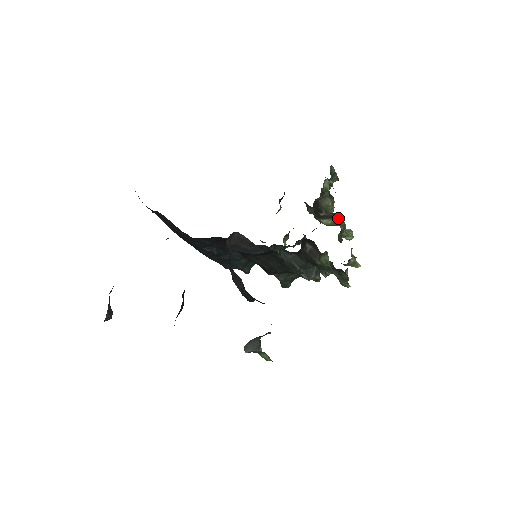
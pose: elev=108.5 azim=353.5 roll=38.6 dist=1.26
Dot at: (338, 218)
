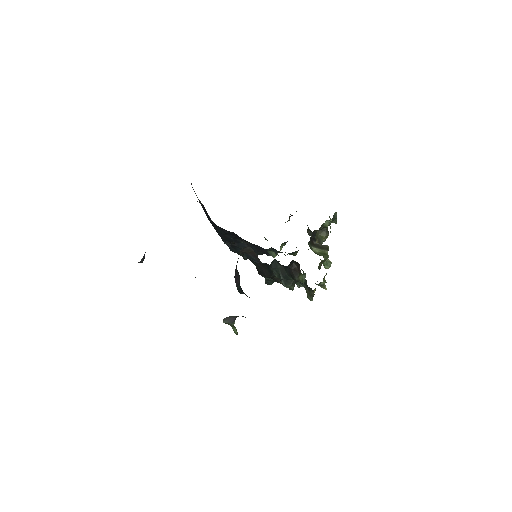
Dot at: (325, 250)
